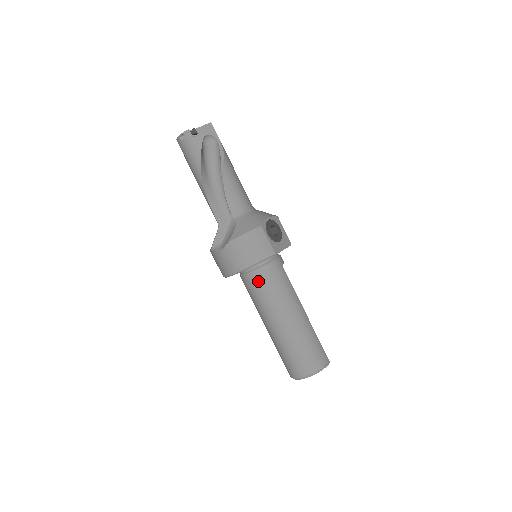
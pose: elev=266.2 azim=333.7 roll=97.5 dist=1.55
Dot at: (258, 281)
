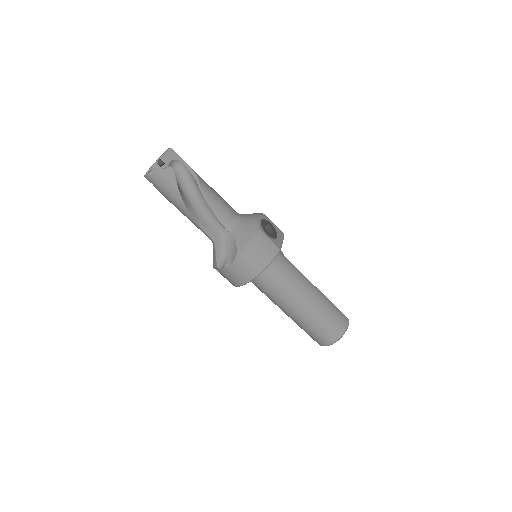
Dot at: (271, 278)
